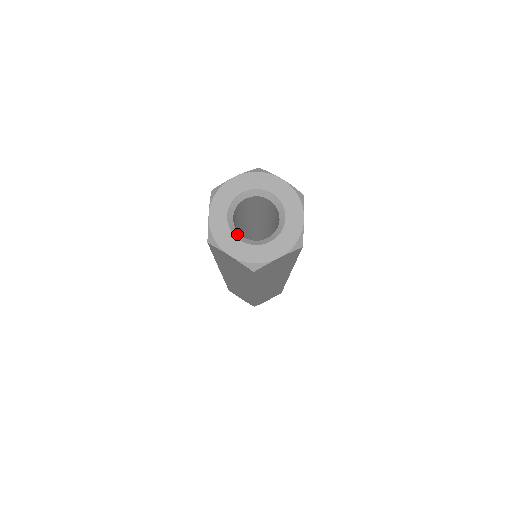
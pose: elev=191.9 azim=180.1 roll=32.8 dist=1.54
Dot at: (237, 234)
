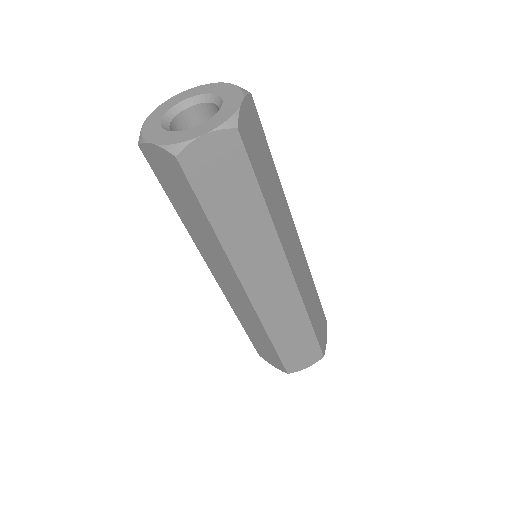
Dot at: (191, 130)
